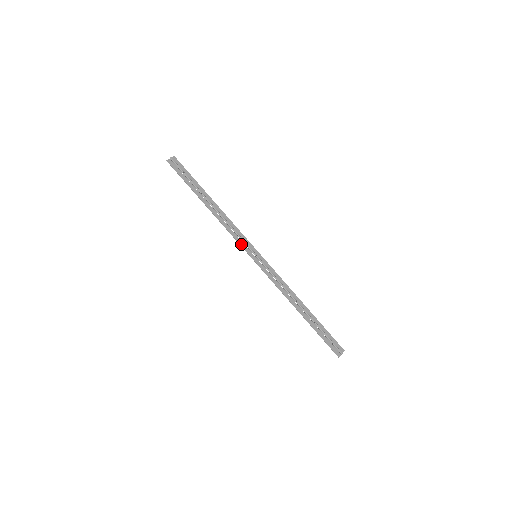
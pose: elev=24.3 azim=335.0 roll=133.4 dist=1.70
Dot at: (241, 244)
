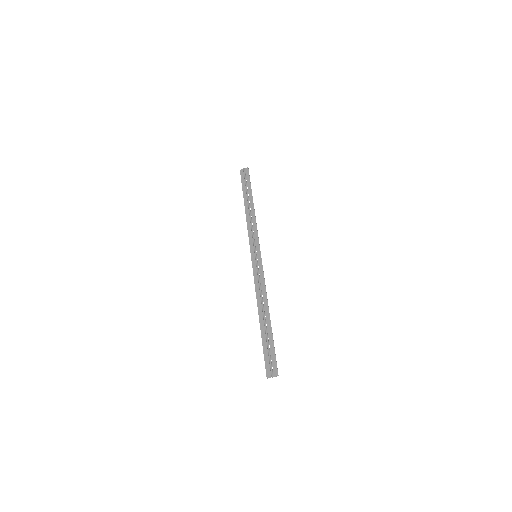
Dot at: (251, 243)
